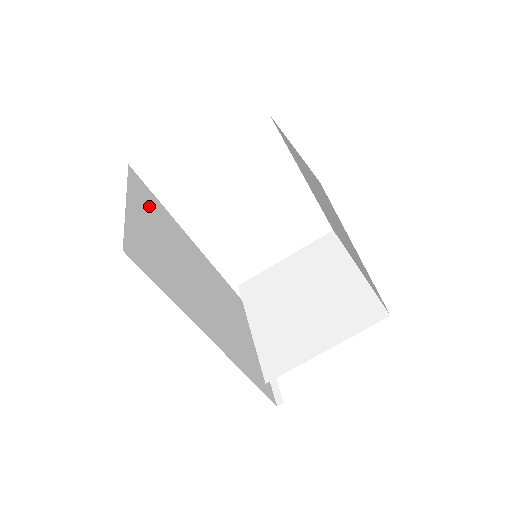
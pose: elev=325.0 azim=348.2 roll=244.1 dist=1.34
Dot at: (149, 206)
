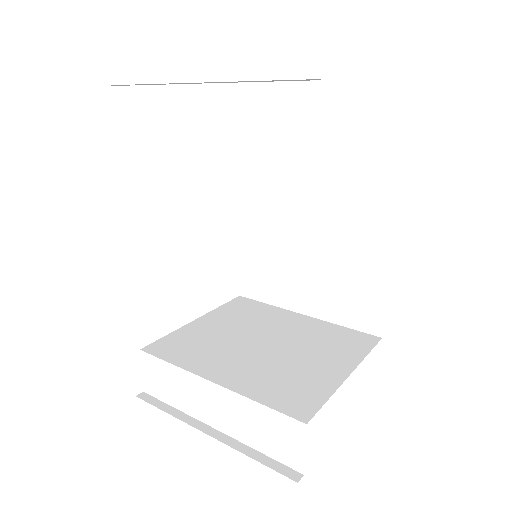
Dot at: occluded
